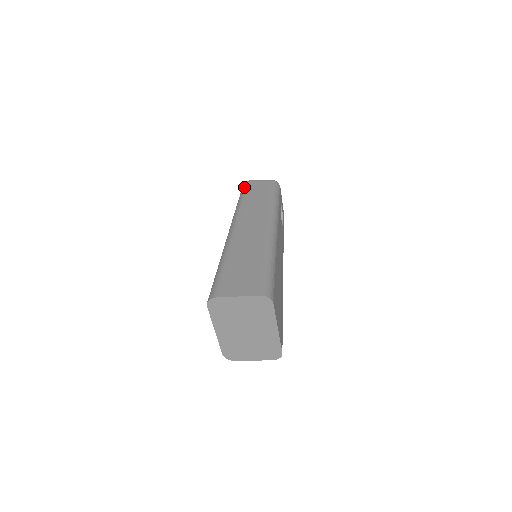
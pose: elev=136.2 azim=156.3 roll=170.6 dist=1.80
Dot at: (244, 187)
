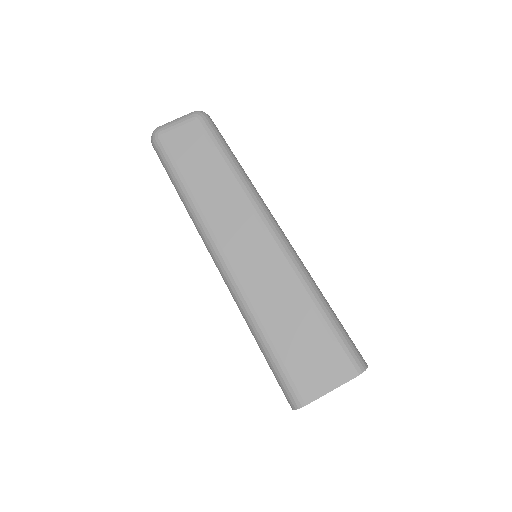
Dot at: (163, 154)
